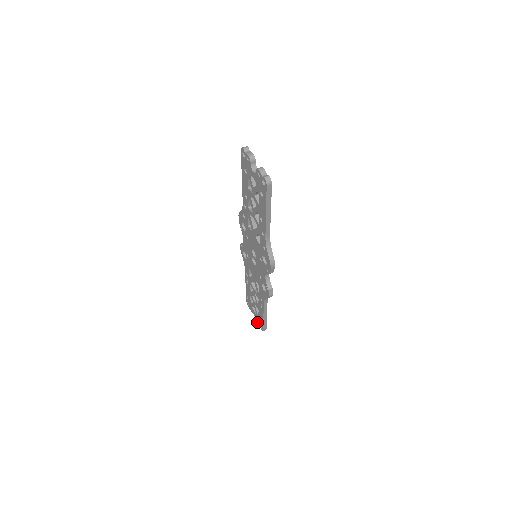
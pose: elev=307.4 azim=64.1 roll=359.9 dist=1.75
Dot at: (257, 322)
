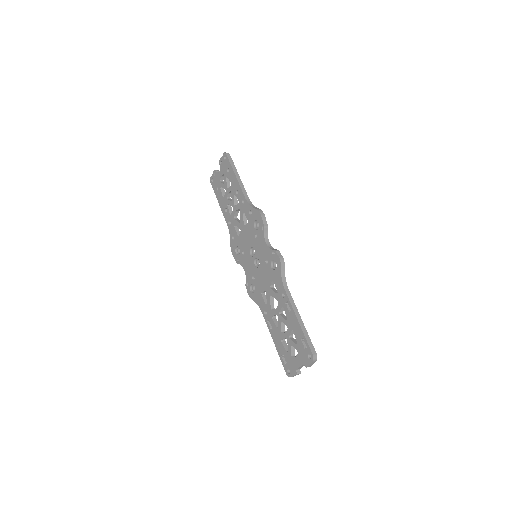
Dot at: (305, 366)
